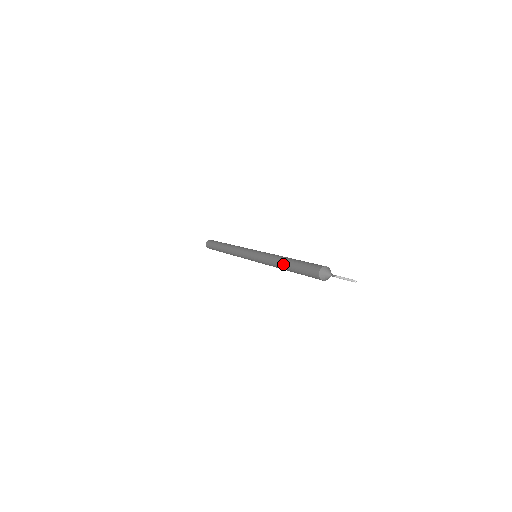
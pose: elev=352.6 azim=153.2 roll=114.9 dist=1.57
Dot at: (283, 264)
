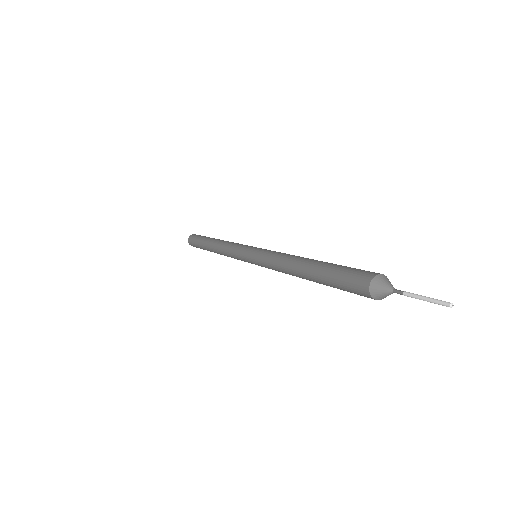
Dot at: (303, 262)
